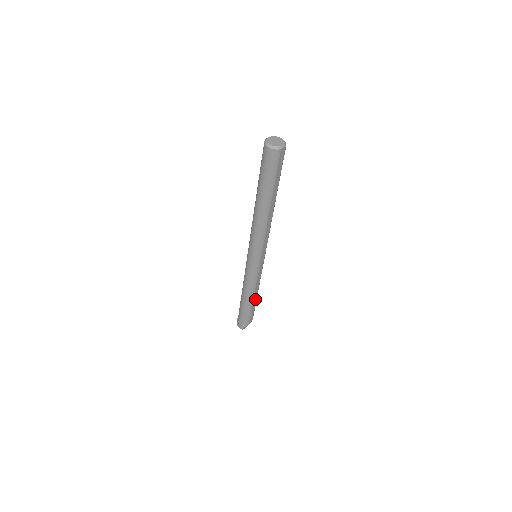
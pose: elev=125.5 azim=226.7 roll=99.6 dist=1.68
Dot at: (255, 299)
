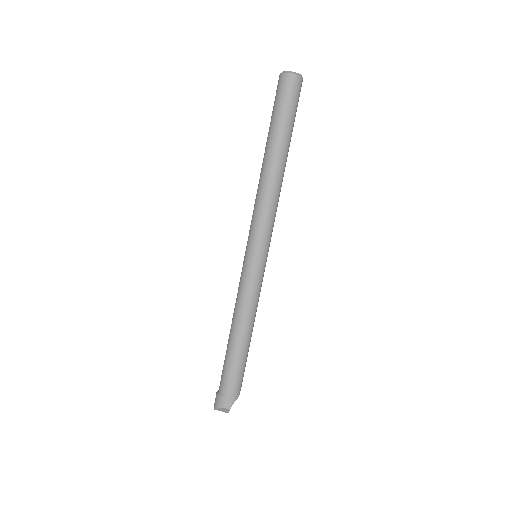
Dot at: (250, 339)
